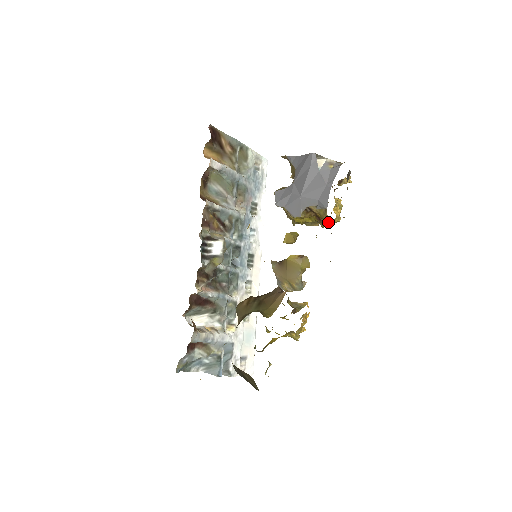
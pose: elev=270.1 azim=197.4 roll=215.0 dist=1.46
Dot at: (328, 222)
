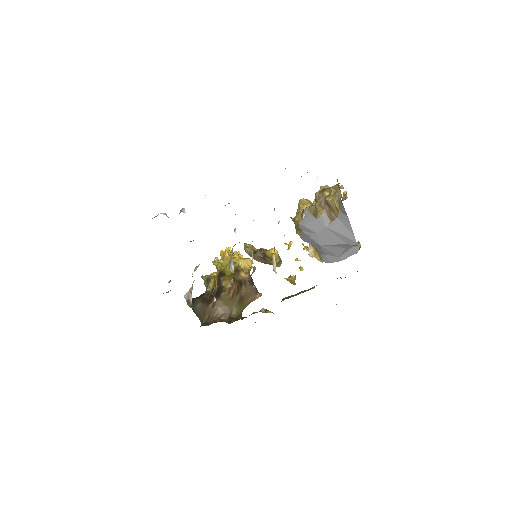
Dot at: (313, 255)
